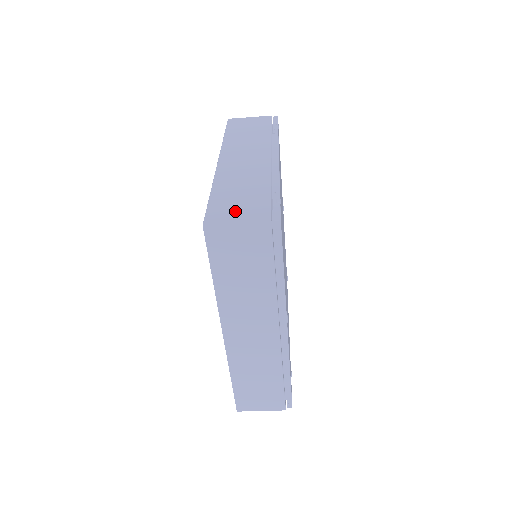
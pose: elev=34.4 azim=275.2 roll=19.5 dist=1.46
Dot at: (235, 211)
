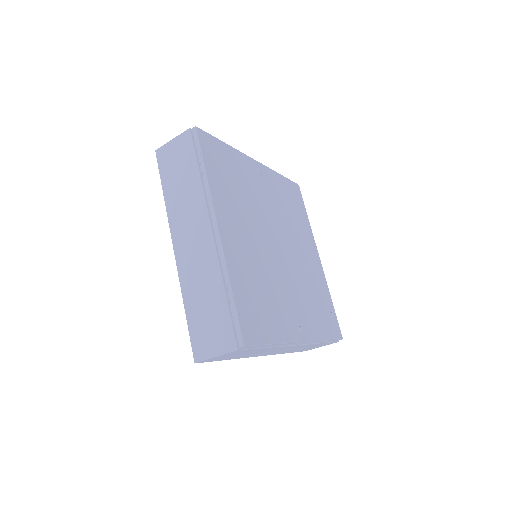
Dot at: (209, 340)
